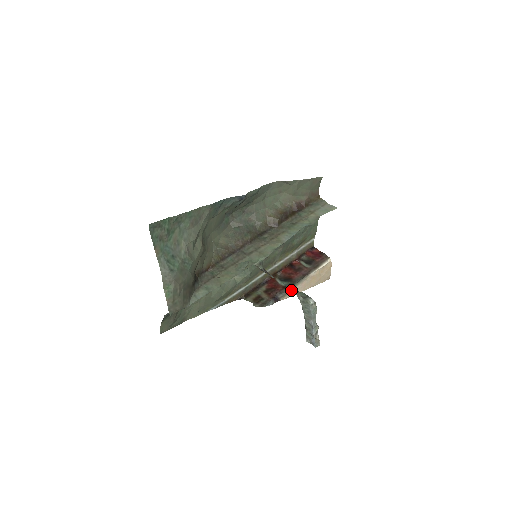
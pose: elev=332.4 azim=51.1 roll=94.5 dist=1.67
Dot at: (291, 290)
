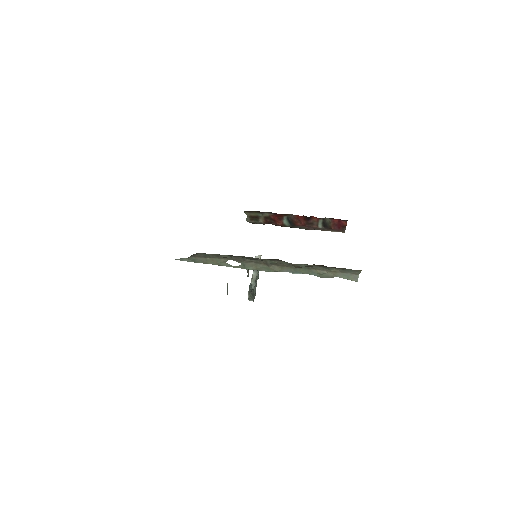
Dot at: (249, 289)
